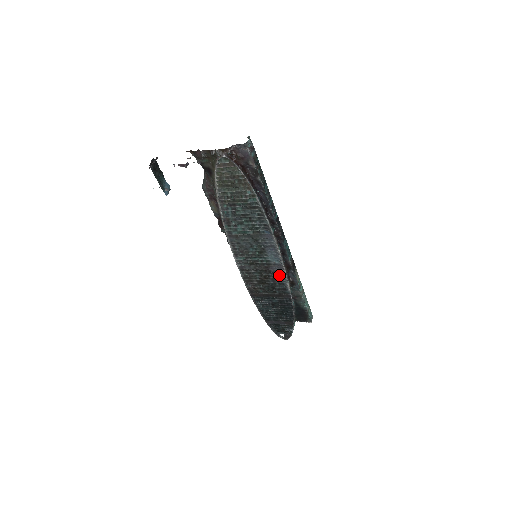
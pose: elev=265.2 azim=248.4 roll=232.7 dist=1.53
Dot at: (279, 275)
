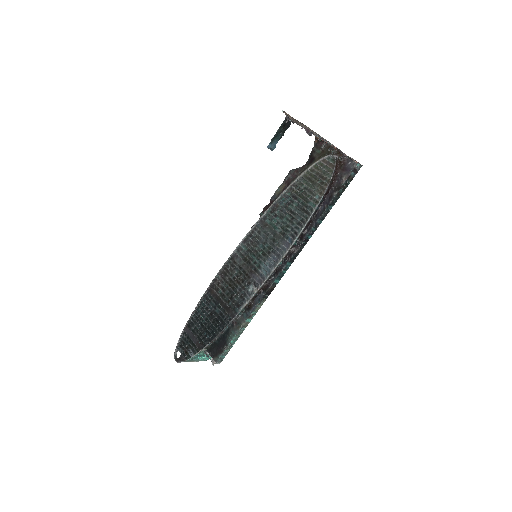
Dot at: (251, 288)
